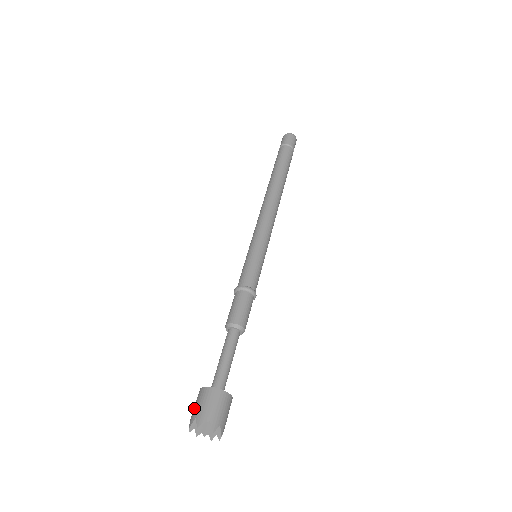
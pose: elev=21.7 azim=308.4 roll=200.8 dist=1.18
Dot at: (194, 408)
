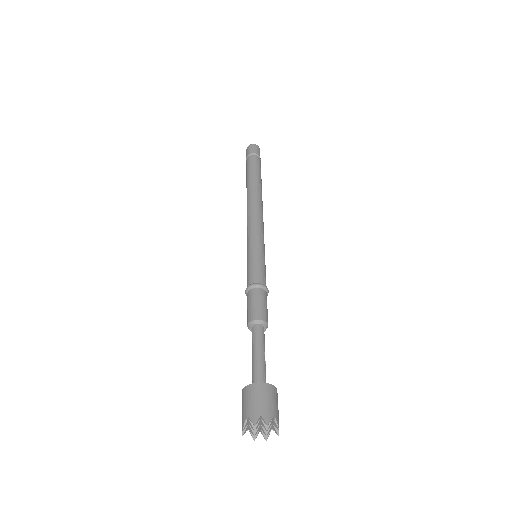
Dot at: (252, 404)
